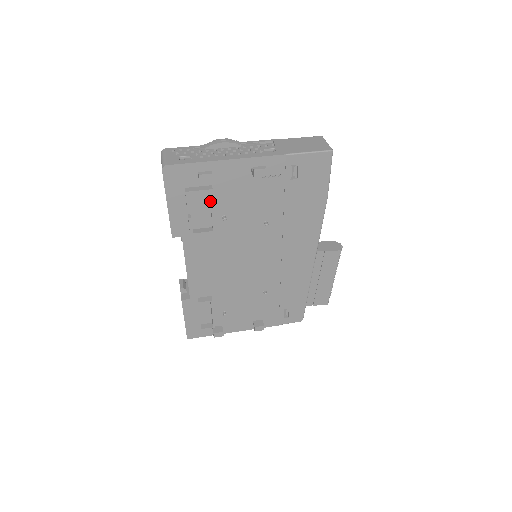
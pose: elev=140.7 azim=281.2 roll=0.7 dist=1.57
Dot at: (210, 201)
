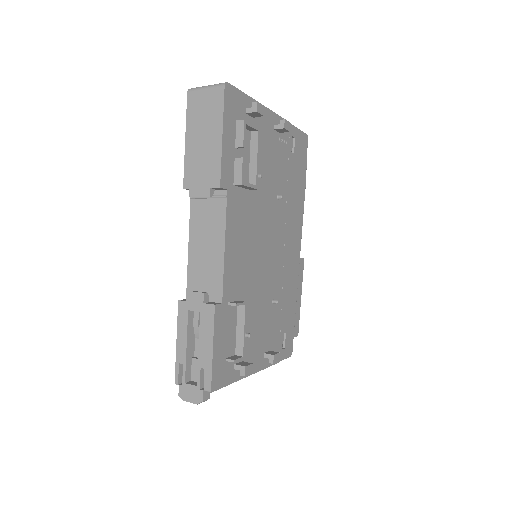
Dot at: (254, 145)
